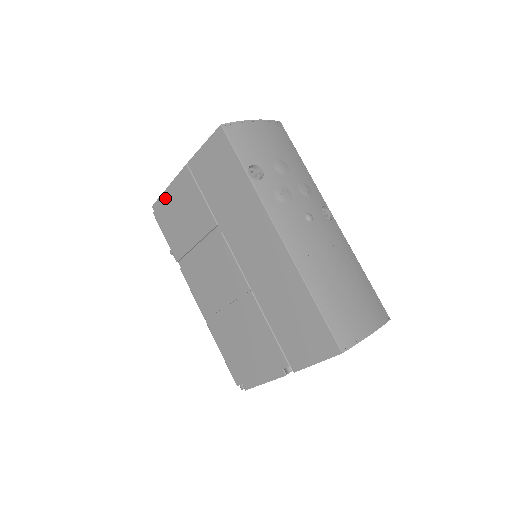
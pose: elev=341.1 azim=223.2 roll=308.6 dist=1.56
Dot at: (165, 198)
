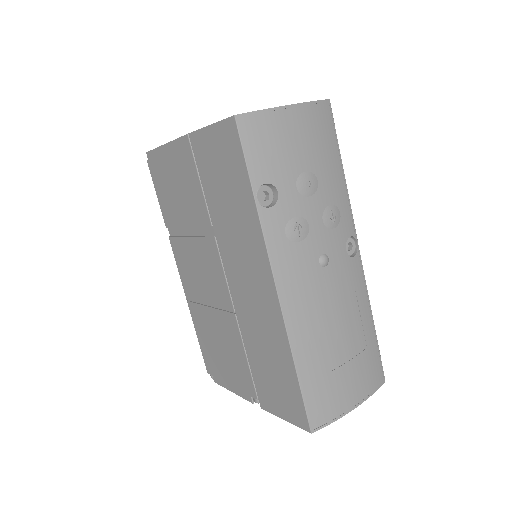
Dot at: (160, 154)
